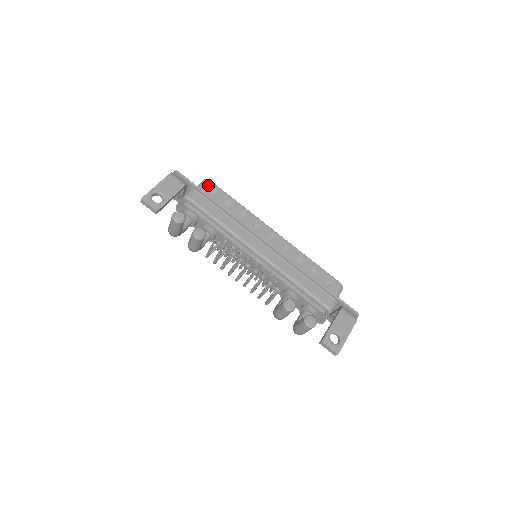
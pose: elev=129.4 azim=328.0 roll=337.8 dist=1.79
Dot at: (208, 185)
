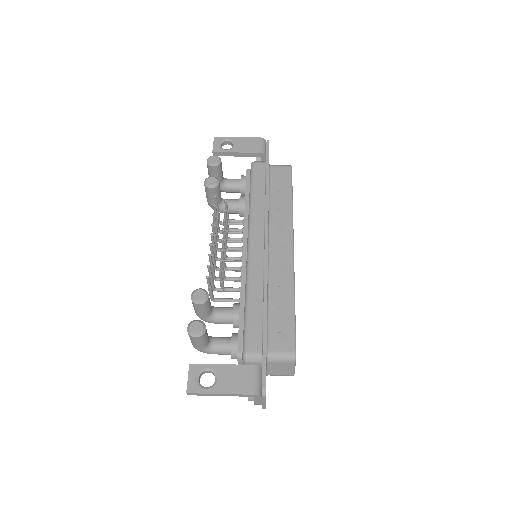
Dot at: (284, 169)
